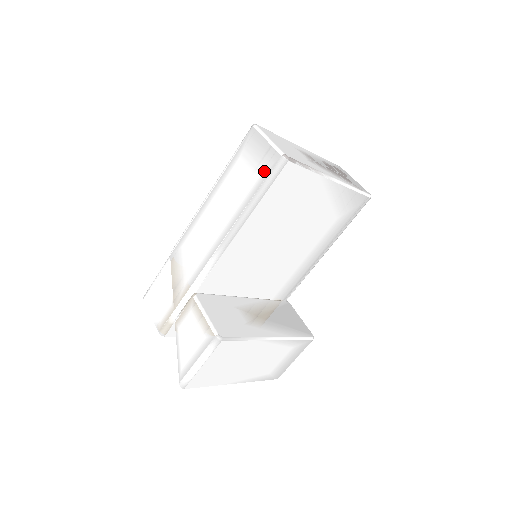
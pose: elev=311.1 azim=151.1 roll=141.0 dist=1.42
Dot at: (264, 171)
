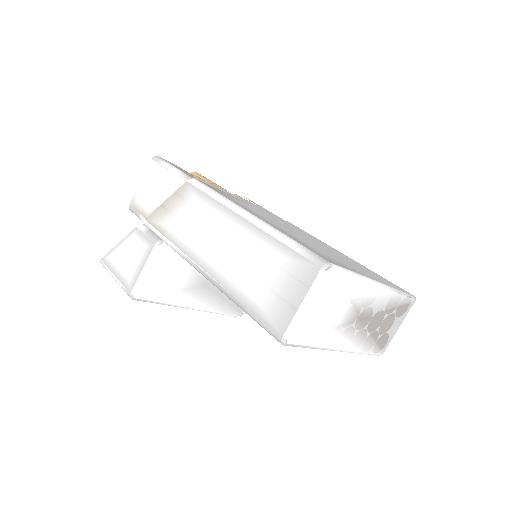
Dot at: (266, 312)
